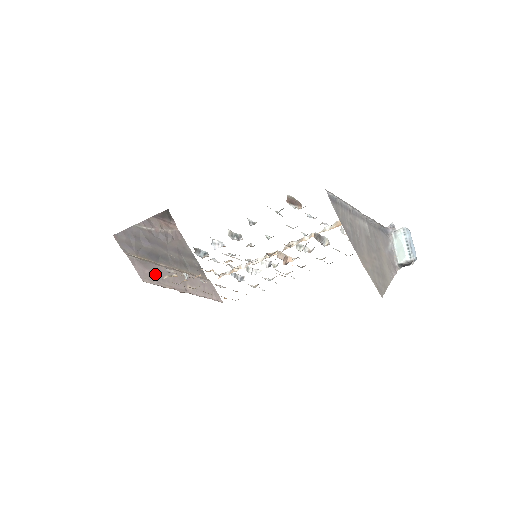
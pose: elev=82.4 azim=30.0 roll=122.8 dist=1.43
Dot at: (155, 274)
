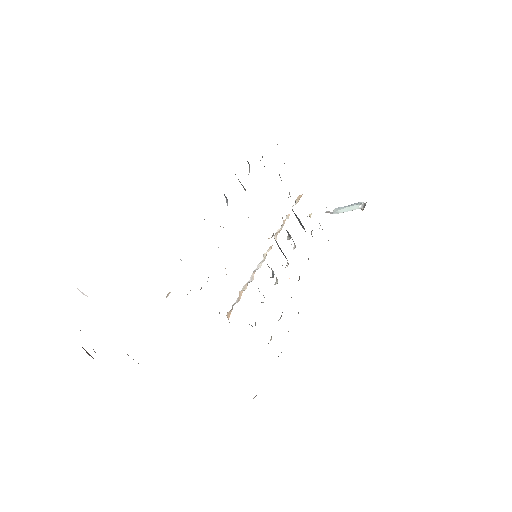
Dot at: occluded
